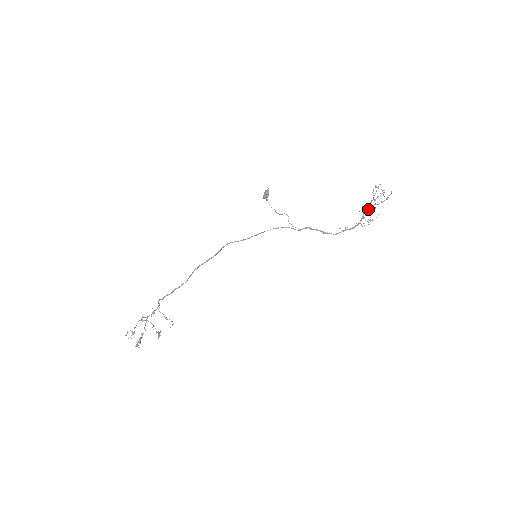
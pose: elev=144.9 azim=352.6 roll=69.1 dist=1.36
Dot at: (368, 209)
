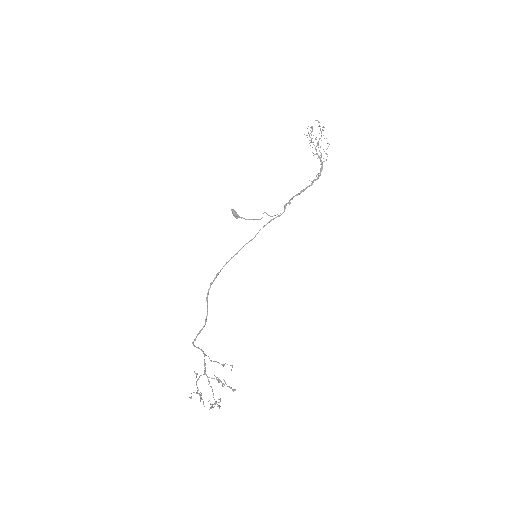
Dot at: occluded
